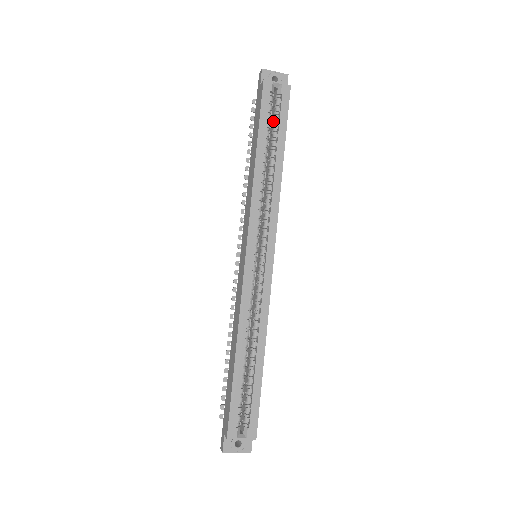
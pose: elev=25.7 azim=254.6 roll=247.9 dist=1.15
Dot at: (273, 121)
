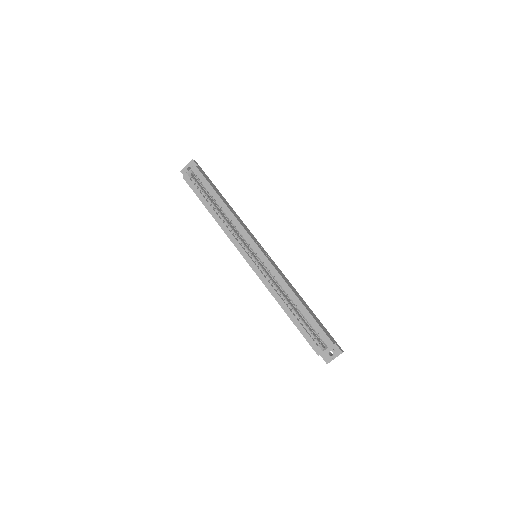
Dot at: occluded
